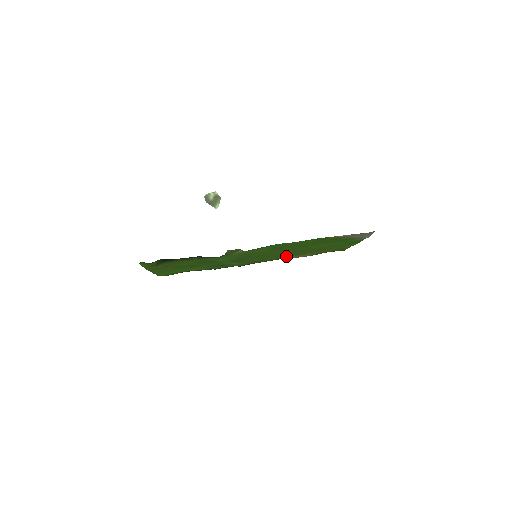
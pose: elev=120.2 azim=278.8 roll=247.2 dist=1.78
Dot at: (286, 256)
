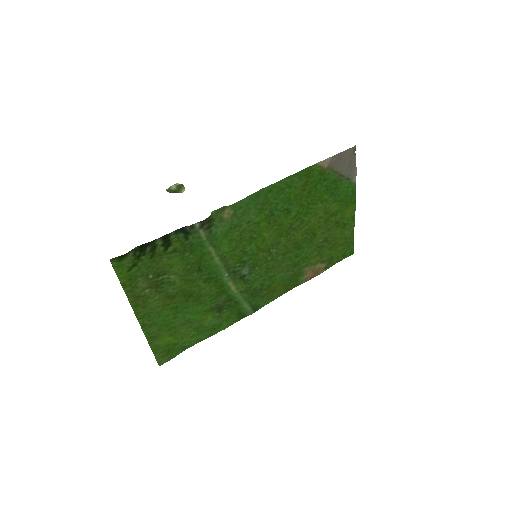
Dot at: (294, 269)
